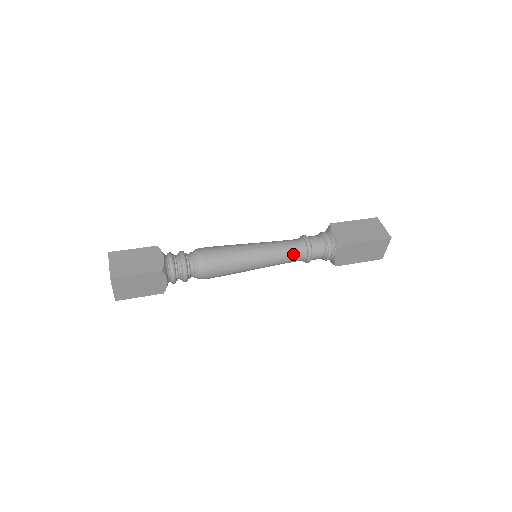
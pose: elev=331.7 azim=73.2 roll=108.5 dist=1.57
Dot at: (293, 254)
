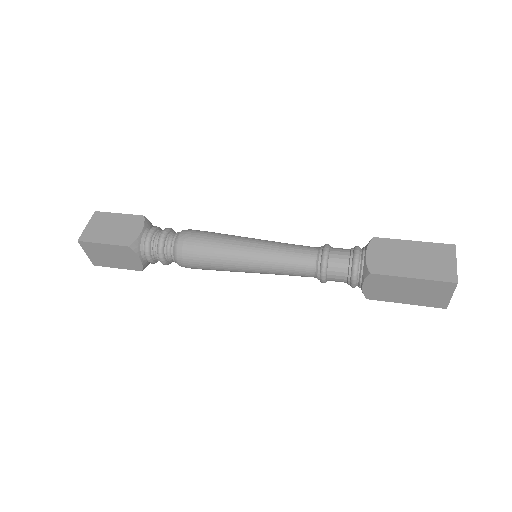
Dot at: (299, 267)
